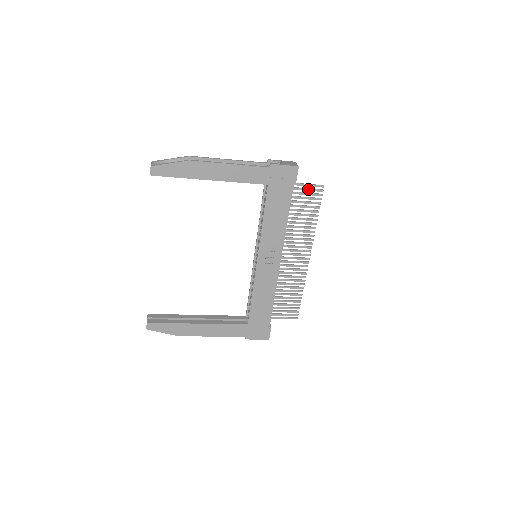
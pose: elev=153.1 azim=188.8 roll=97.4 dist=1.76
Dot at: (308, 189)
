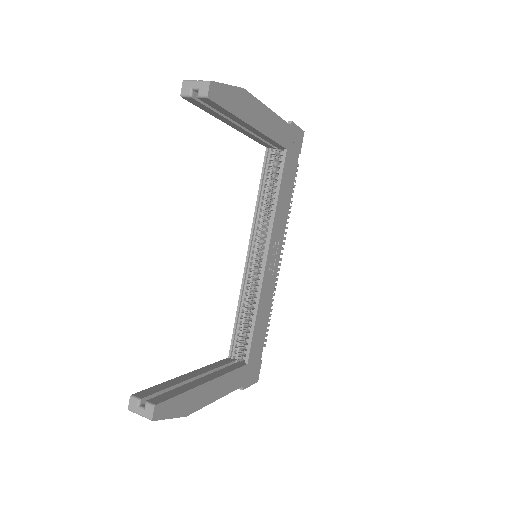
Dot at: occluded
